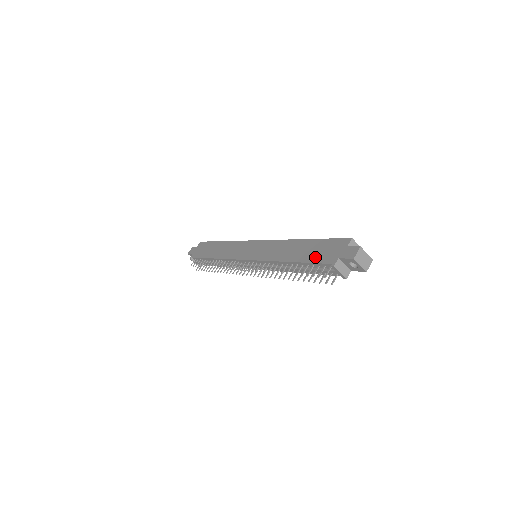
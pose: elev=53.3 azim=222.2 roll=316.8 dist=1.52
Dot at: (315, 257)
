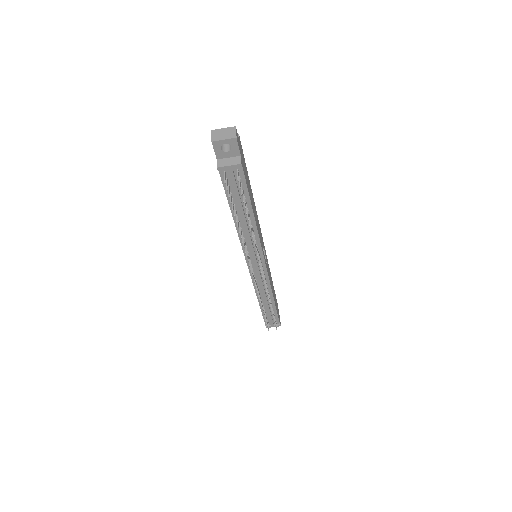
Dot at: occluded
